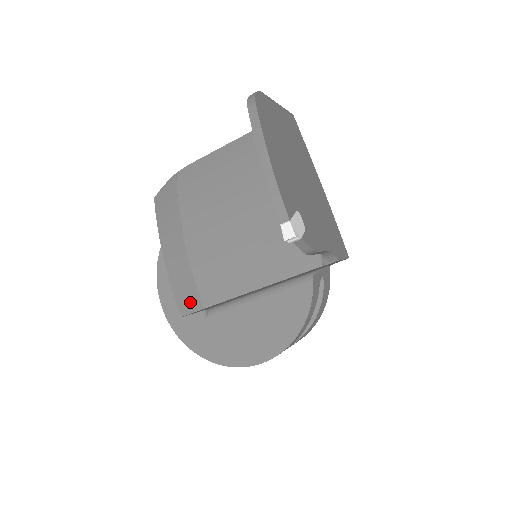
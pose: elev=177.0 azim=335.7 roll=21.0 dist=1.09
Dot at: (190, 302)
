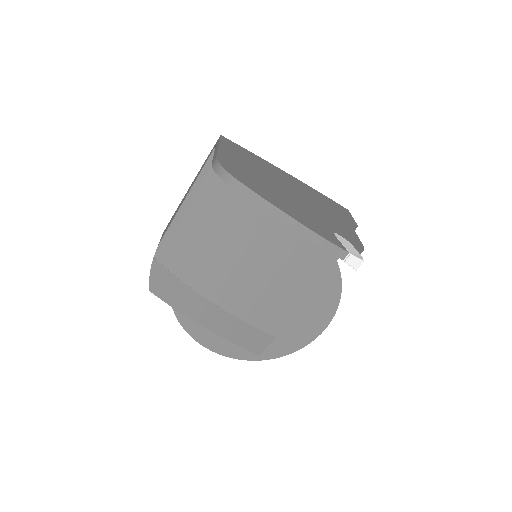
Dot at: (260, 342)
